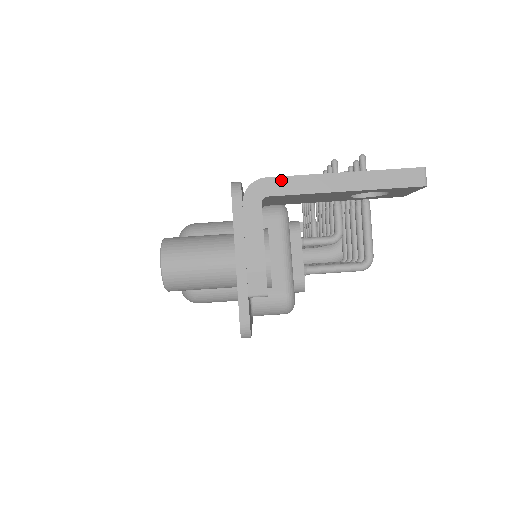
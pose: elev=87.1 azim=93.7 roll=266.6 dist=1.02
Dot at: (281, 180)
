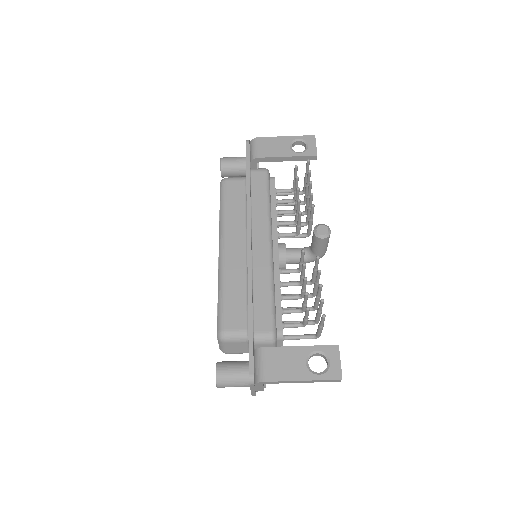
Dot at: (273, 382)
